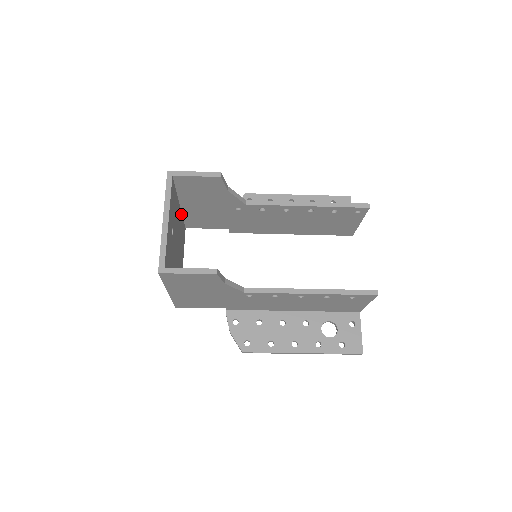
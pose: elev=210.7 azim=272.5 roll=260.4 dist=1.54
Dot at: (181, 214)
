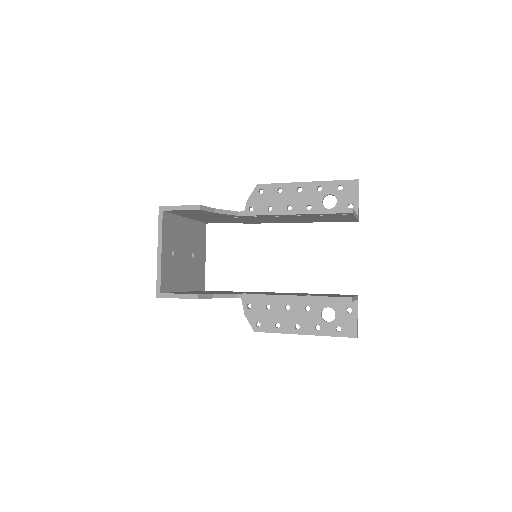
Dot at: (193, 221)
